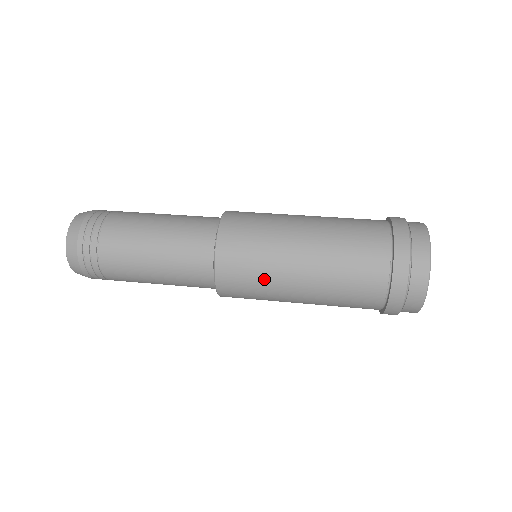
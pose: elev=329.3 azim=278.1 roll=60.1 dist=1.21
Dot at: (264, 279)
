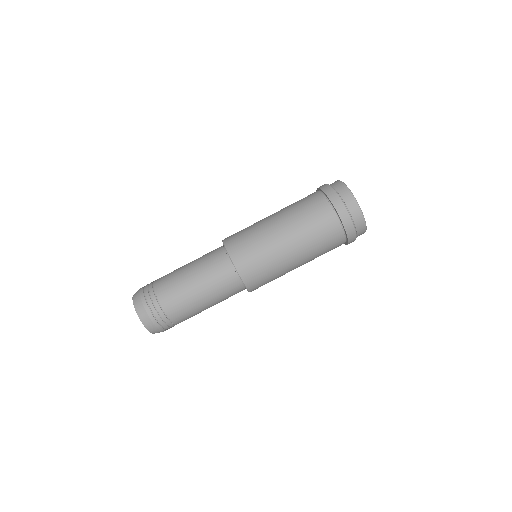
Dot at: occluded
